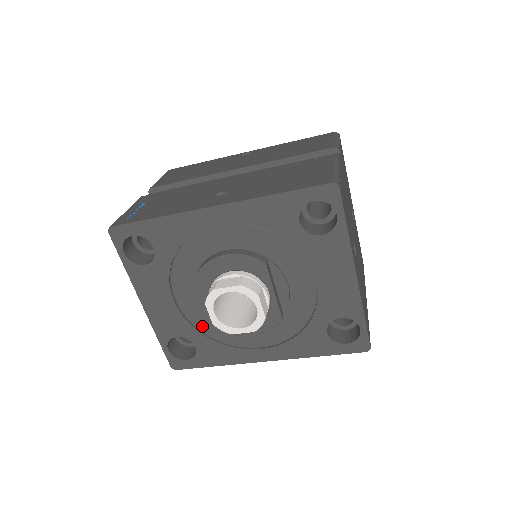
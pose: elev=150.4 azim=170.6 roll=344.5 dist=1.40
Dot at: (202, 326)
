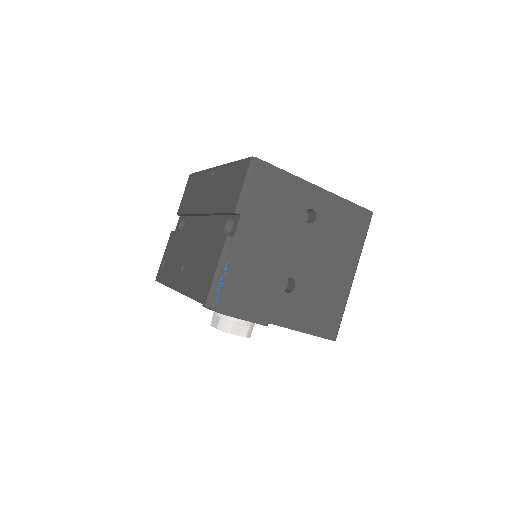
Dot at: occluded
